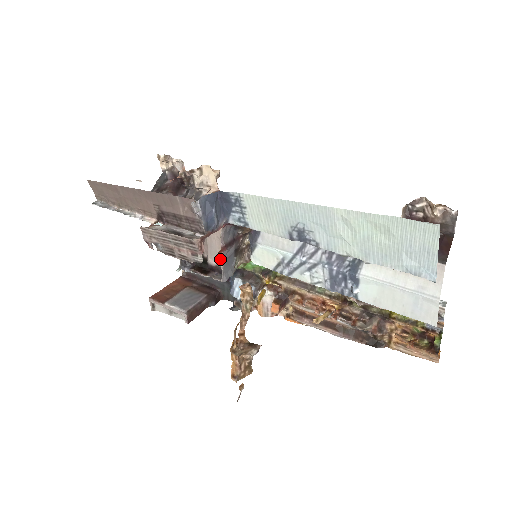
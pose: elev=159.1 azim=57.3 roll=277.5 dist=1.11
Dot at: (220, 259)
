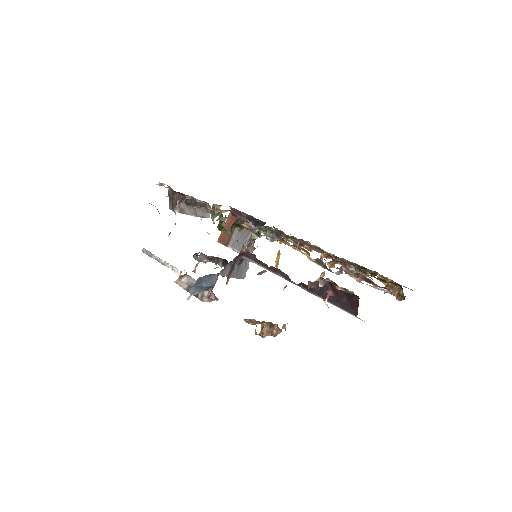
Dot at: occluded
